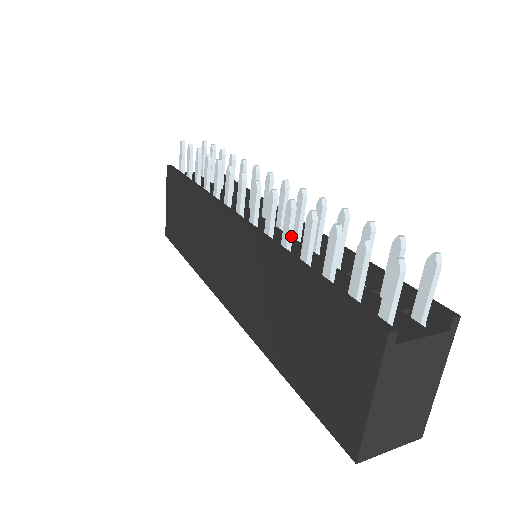
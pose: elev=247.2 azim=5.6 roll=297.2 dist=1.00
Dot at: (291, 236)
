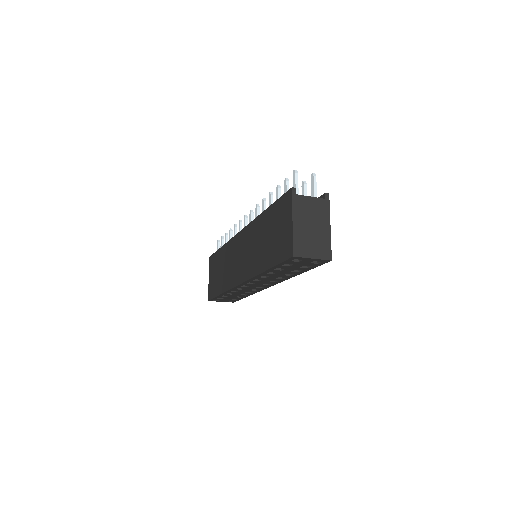
Dot at: occluded
